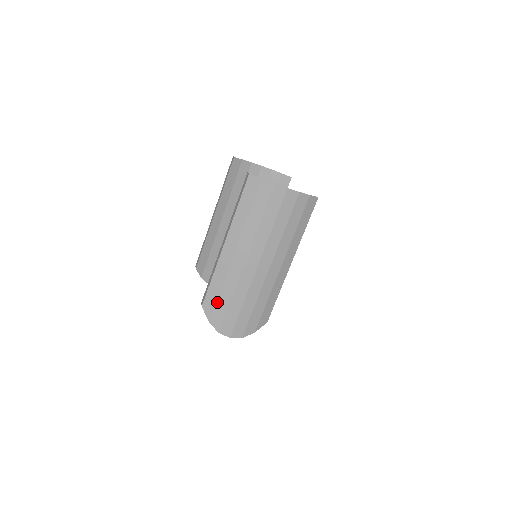
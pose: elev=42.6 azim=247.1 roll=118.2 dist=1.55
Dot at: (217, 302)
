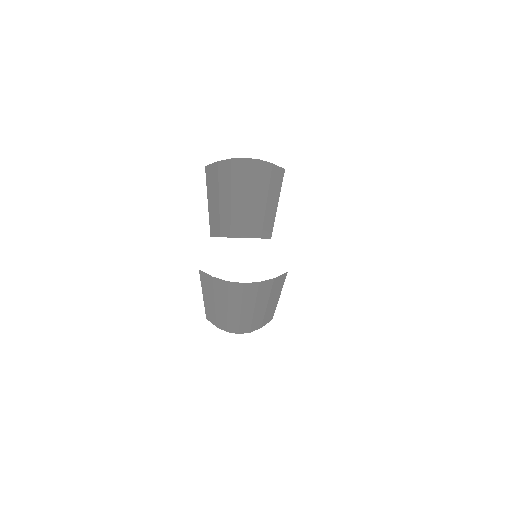
Dot at: (217, 321)
